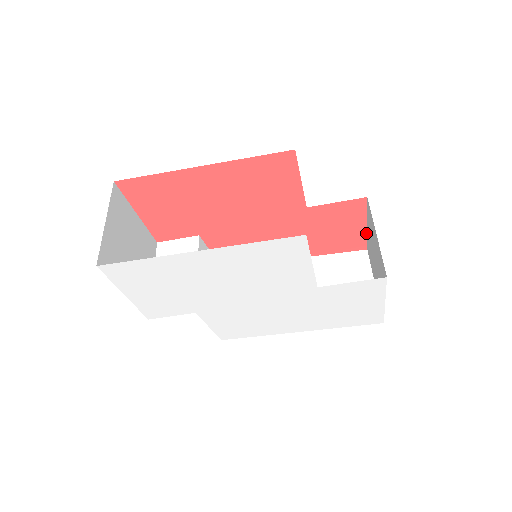
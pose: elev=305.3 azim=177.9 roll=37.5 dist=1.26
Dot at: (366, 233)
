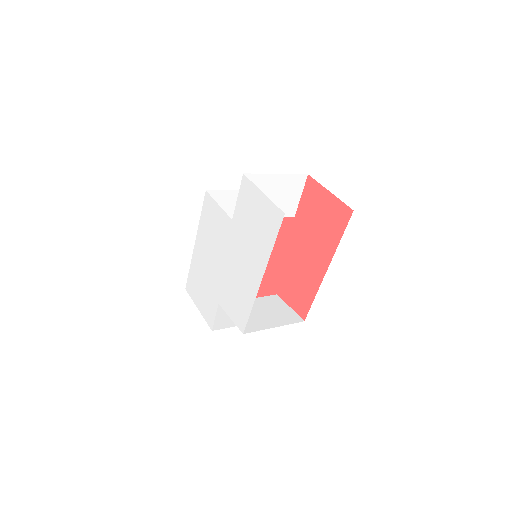
Dot at: (337, 198)
